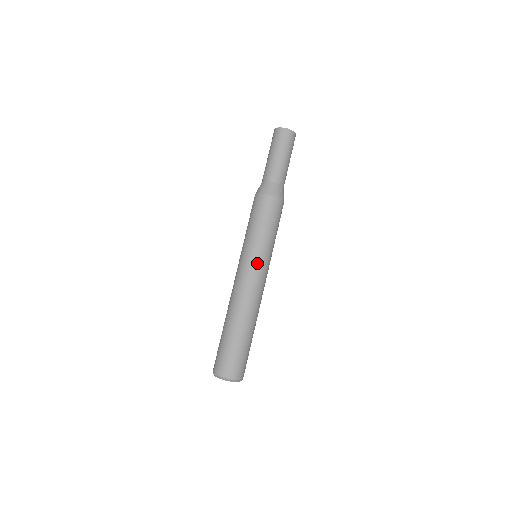
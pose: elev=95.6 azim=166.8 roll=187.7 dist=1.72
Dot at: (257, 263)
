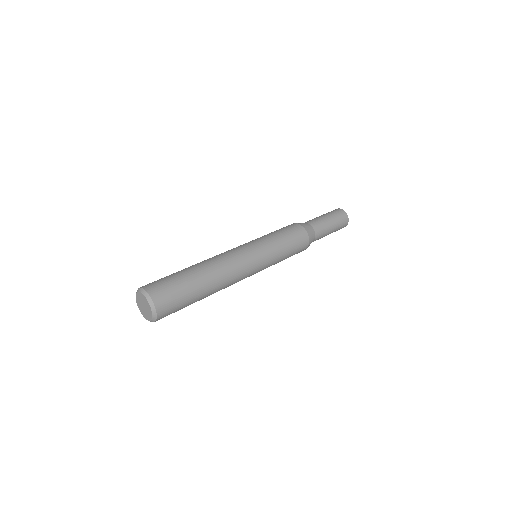
Dot at: (250, 245)
